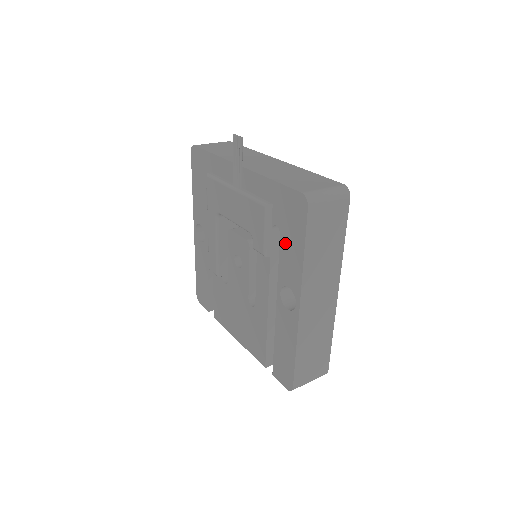
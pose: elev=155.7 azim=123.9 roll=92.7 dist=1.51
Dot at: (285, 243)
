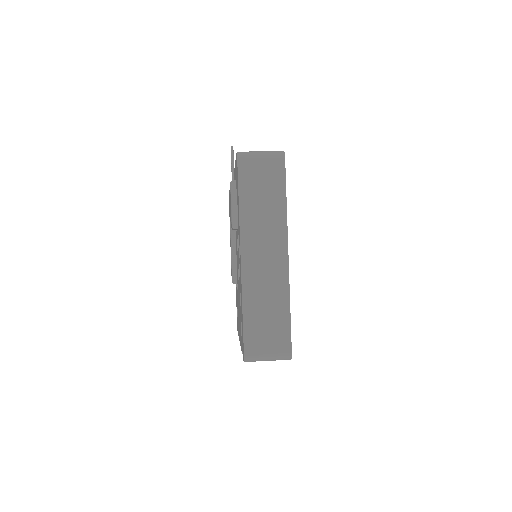
Dot at: occluded
